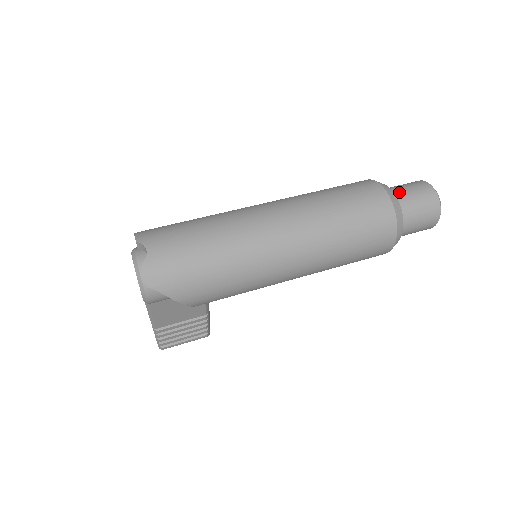
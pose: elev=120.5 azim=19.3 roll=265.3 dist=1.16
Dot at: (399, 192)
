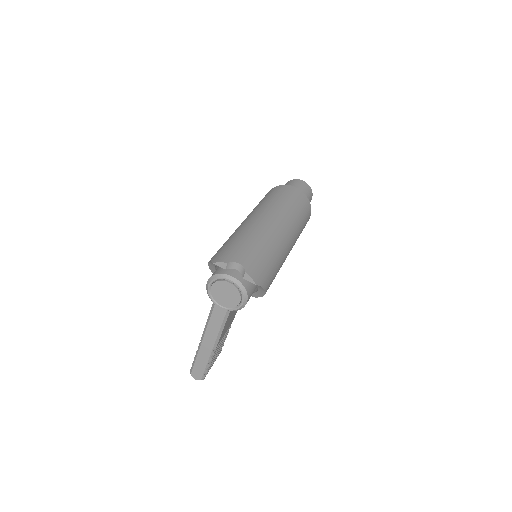
Dot at: occluded
